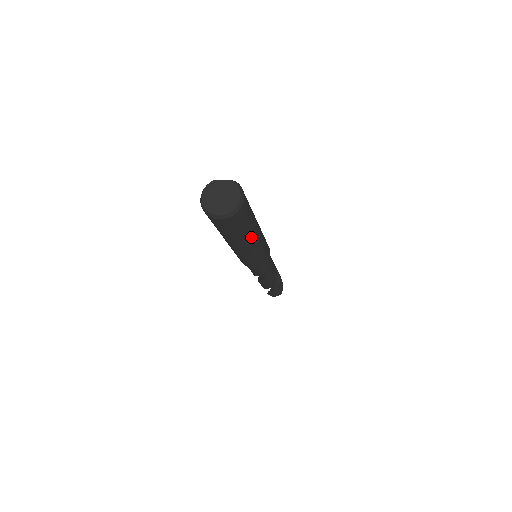
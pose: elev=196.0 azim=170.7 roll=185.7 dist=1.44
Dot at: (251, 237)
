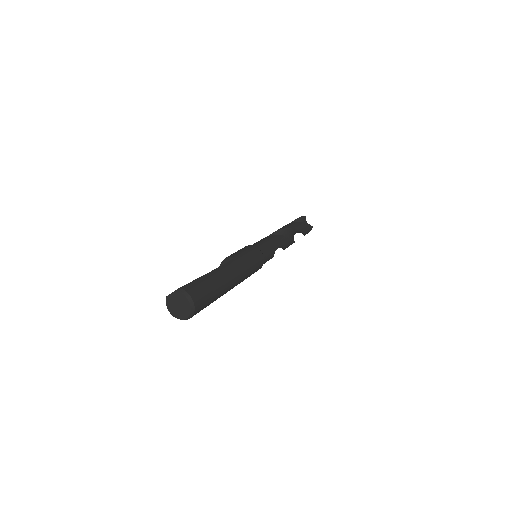
Dot at: (227, 286)
